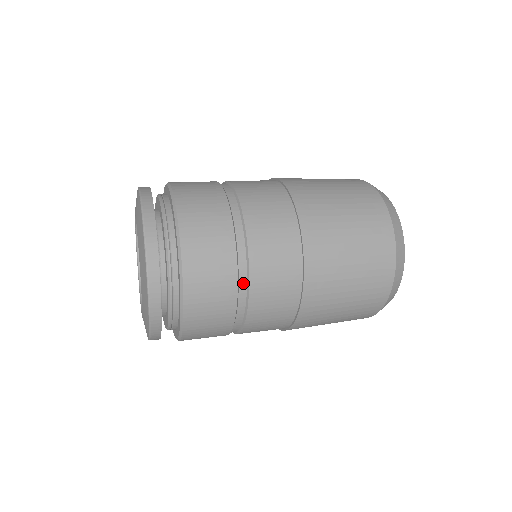
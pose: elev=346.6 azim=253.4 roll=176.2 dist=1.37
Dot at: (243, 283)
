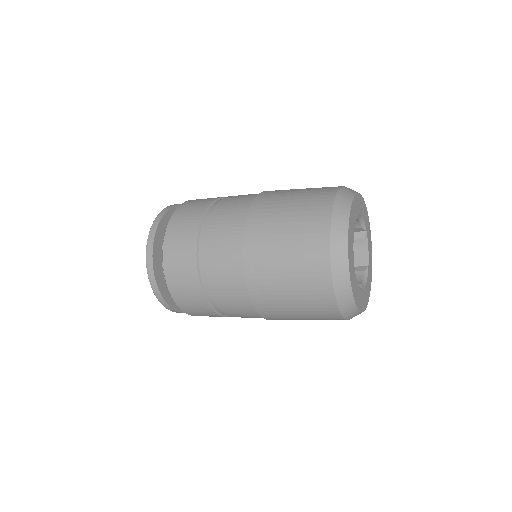
Dot at: (213, 207)
